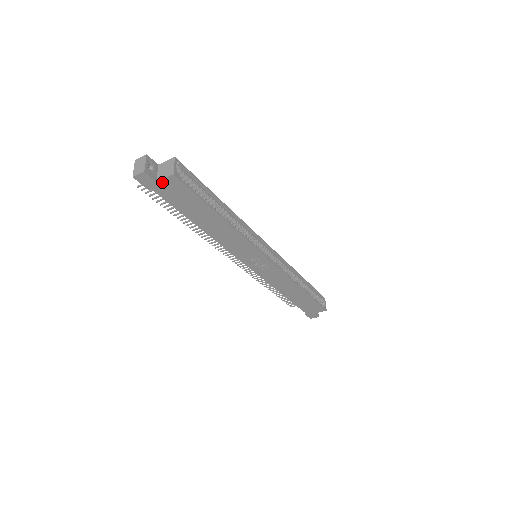
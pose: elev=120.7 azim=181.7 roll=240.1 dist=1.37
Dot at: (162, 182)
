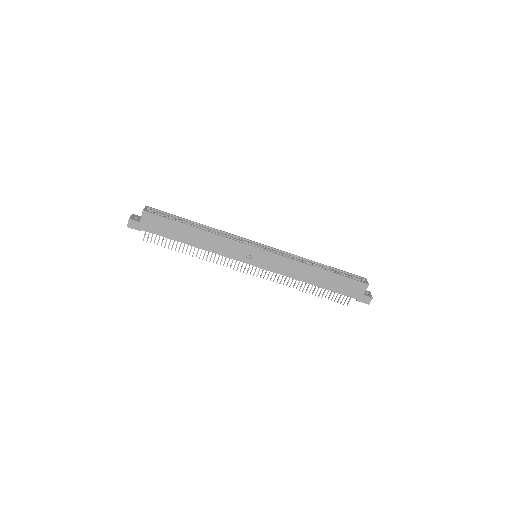
Dot at: (142, 220)
